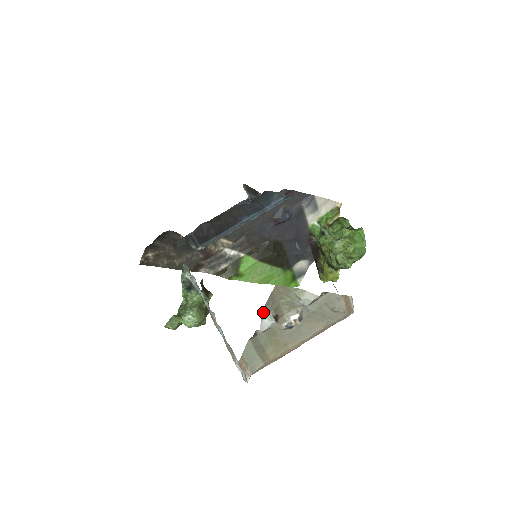
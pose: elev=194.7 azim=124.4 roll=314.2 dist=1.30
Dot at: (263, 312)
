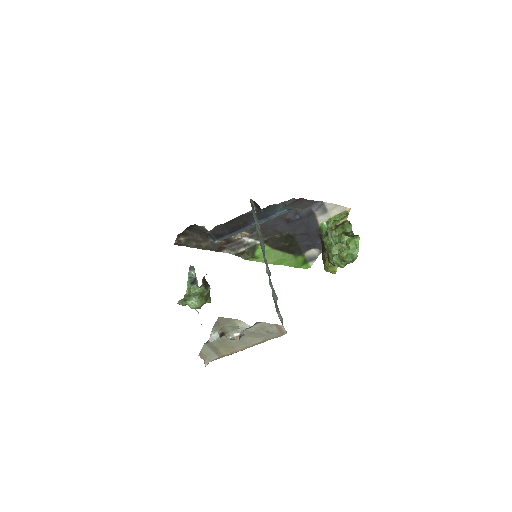
Dot at: (212, 330)
